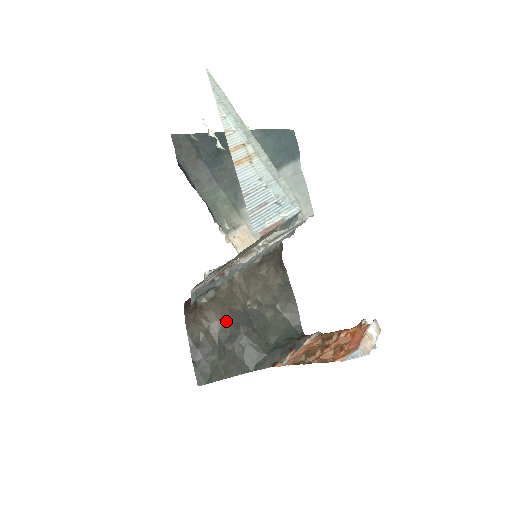
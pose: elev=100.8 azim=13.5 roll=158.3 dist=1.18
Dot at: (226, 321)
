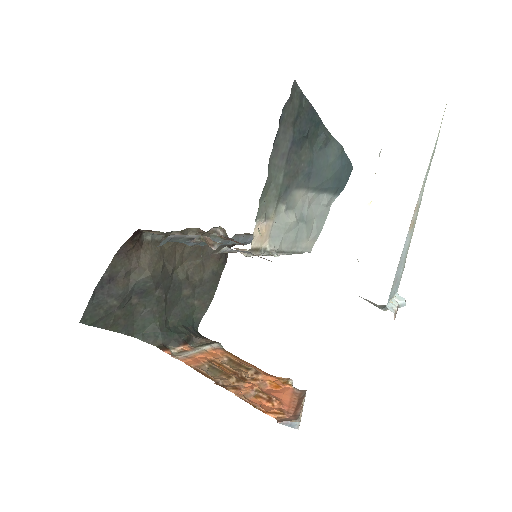
Dot at: (154, 275)
